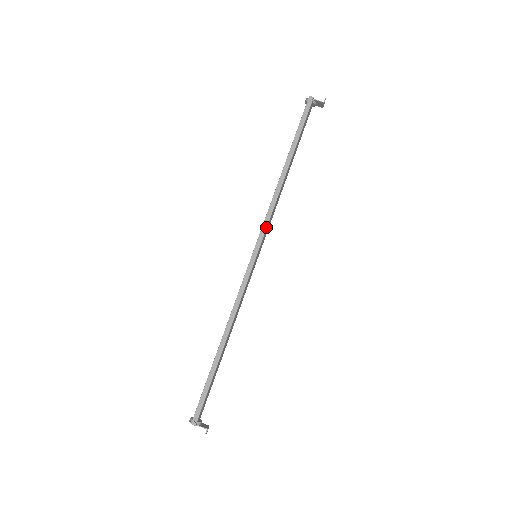
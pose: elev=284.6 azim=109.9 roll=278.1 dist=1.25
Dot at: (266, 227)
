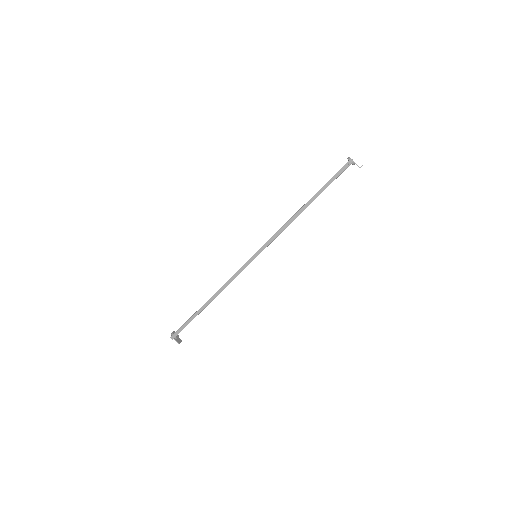
Dot at: (270, 243)
